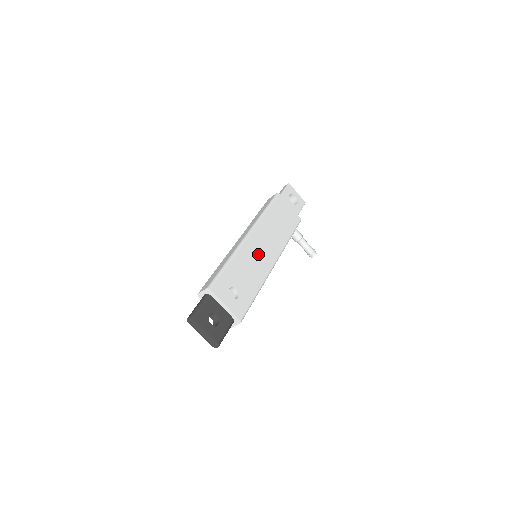
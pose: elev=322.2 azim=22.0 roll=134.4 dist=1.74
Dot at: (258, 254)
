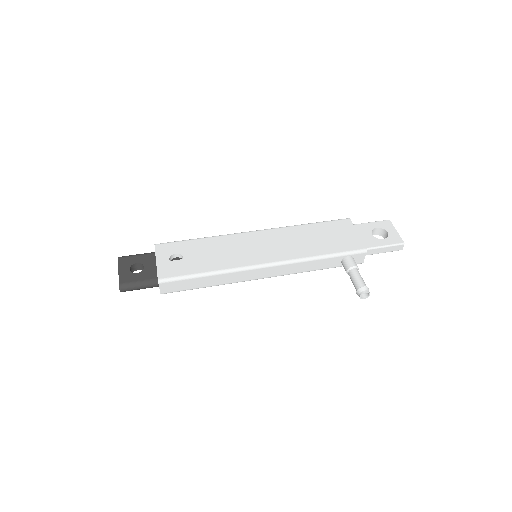
Dot at: (249, 248)
